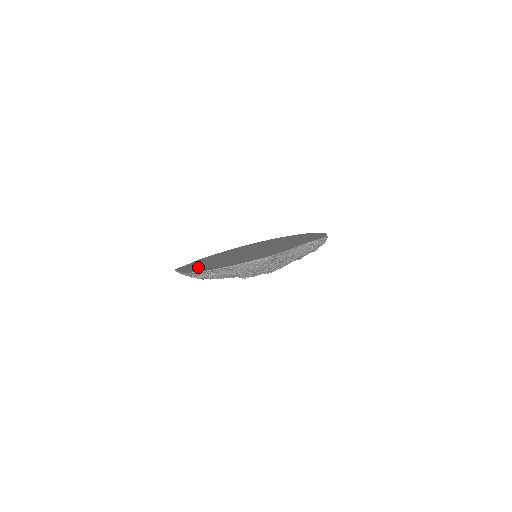
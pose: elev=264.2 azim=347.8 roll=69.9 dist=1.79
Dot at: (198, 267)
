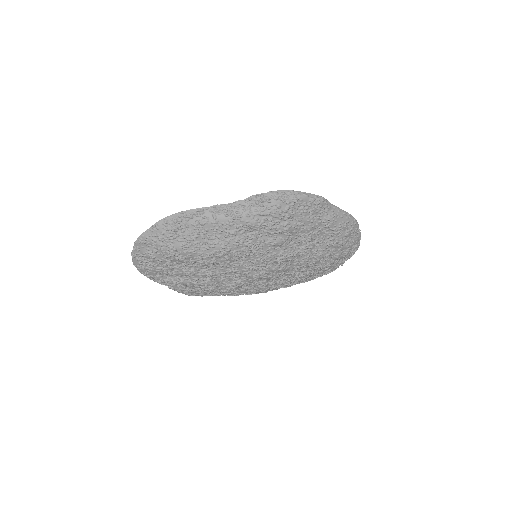
Dot at: occluded
